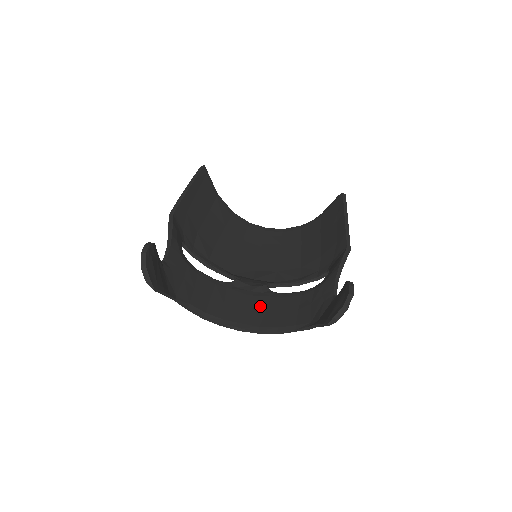
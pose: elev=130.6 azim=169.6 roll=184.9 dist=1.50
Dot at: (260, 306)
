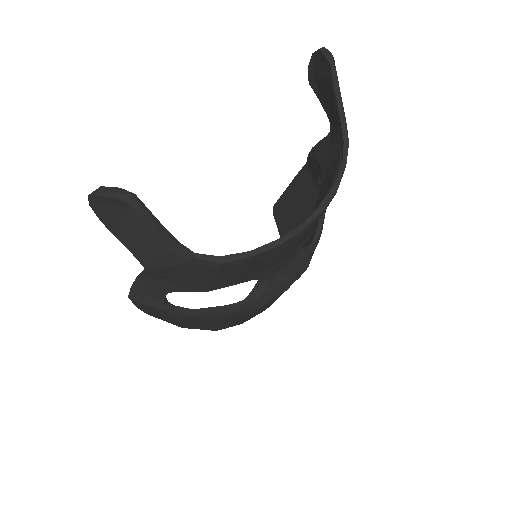
Dot at: occluded
